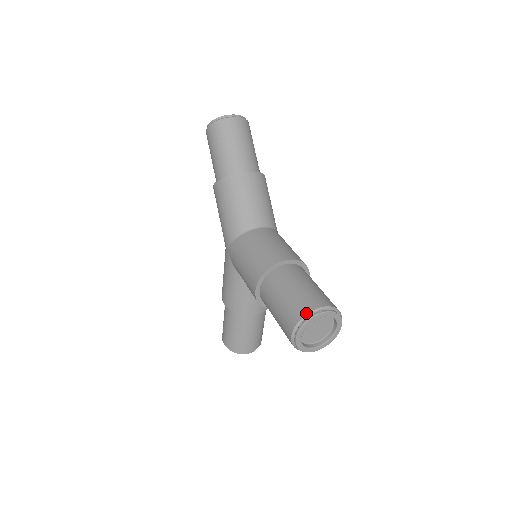
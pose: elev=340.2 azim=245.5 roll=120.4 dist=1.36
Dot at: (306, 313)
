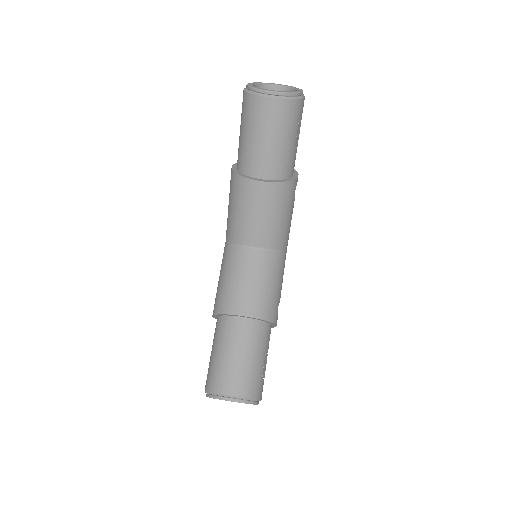
Dot at: (215, 392)
